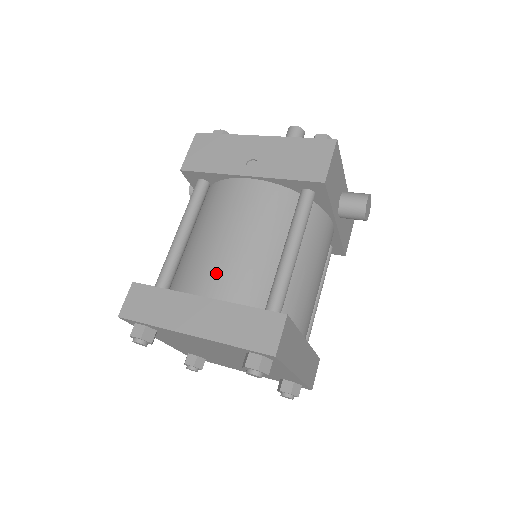
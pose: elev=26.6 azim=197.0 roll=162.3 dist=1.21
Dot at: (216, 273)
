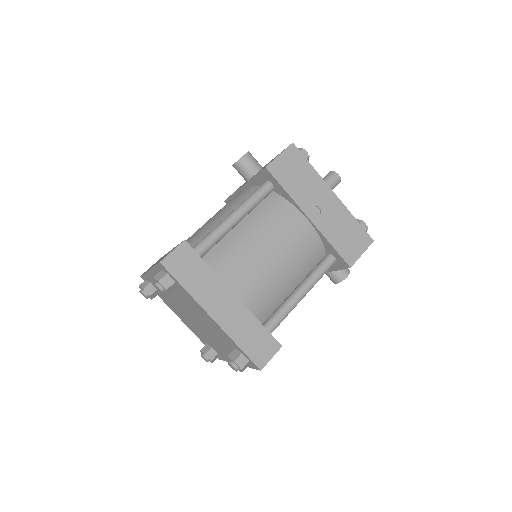
Dot at: (250, 280)
